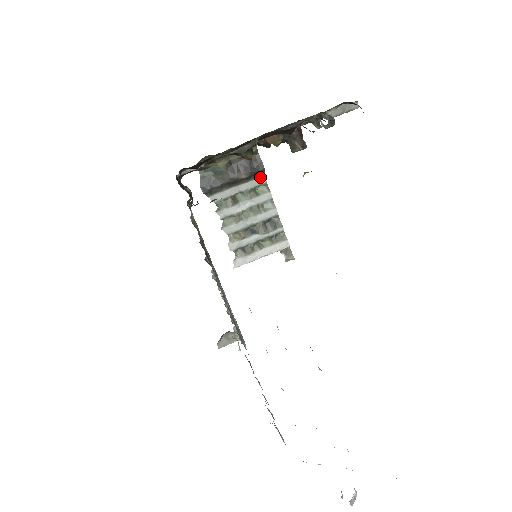
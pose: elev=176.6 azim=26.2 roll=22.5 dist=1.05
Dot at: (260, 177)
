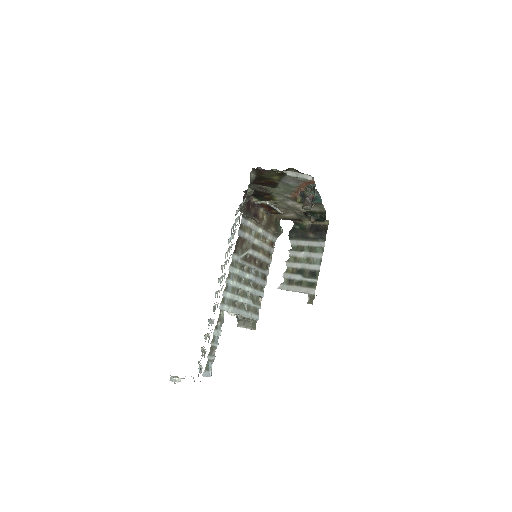
Dot at: (322, 242)
